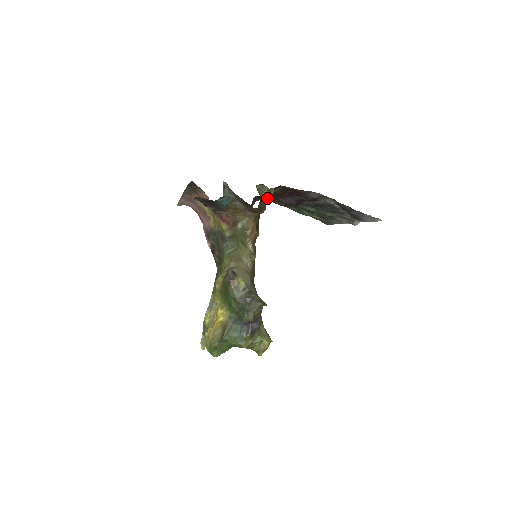
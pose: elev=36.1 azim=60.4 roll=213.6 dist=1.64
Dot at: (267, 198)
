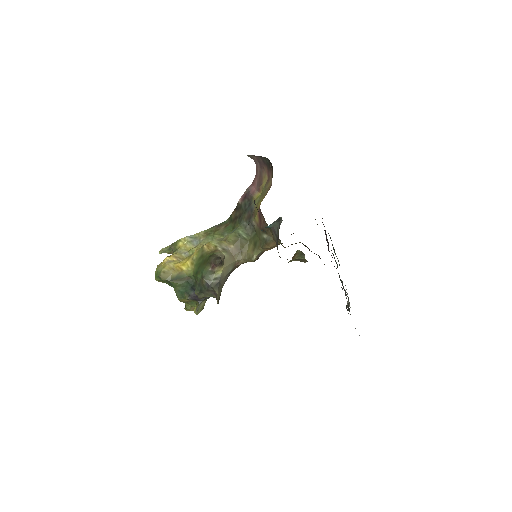
Dot at: (297, 260)
